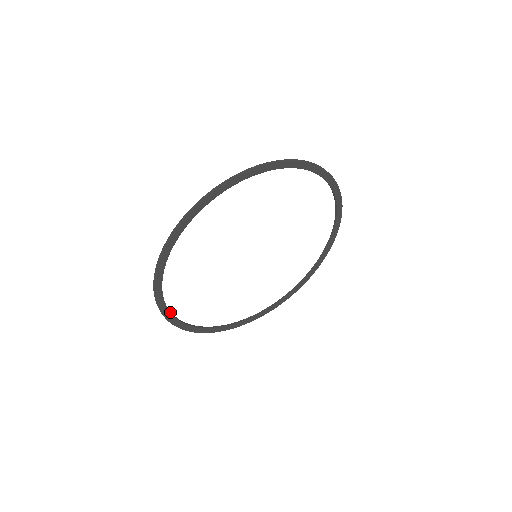
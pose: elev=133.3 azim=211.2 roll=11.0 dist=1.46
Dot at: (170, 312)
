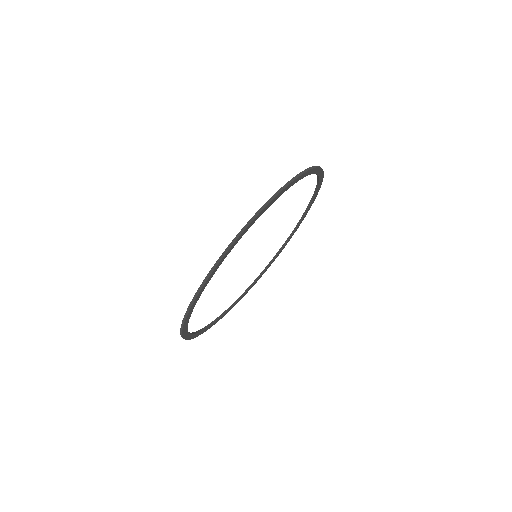
Dot at: (187, 329)
